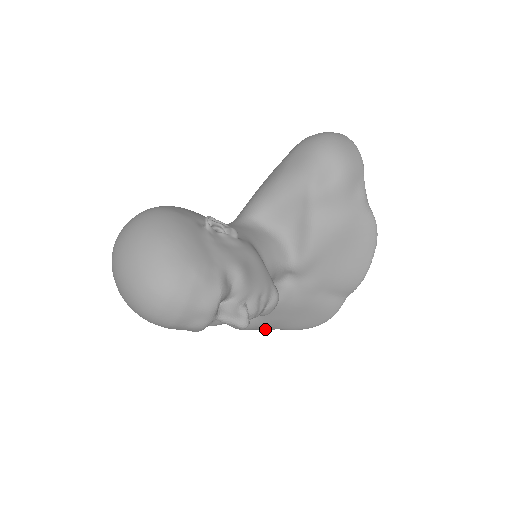
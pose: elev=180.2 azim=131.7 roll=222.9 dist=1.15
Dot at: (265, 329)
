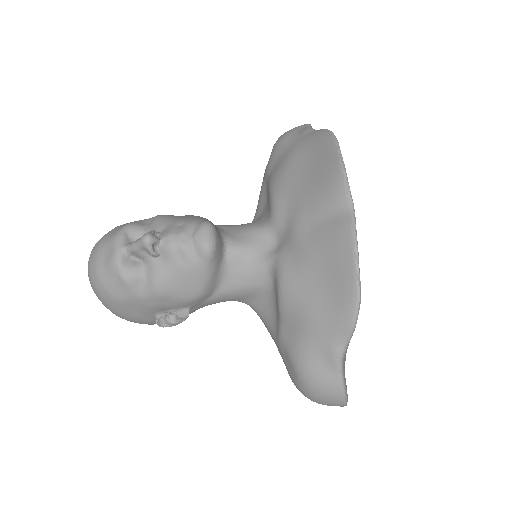
Dot at: (329, 354)
